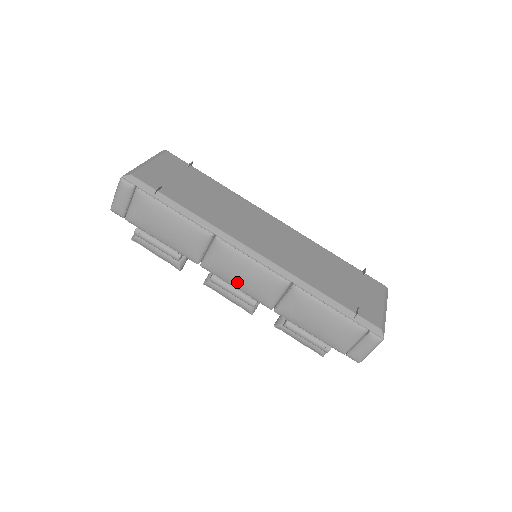
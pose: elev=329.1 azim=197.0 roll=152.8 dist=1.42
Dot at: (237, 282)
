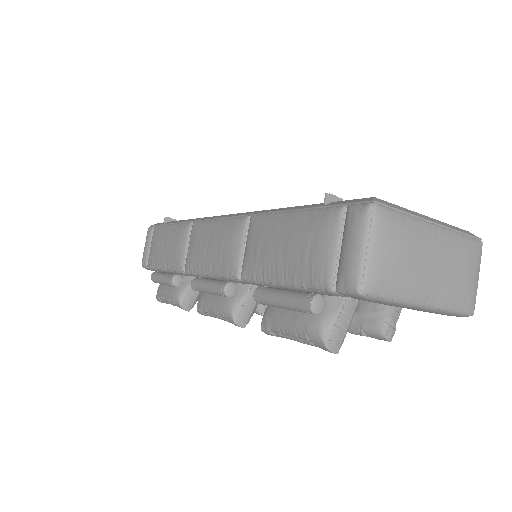
Dot at: (206, 262)
